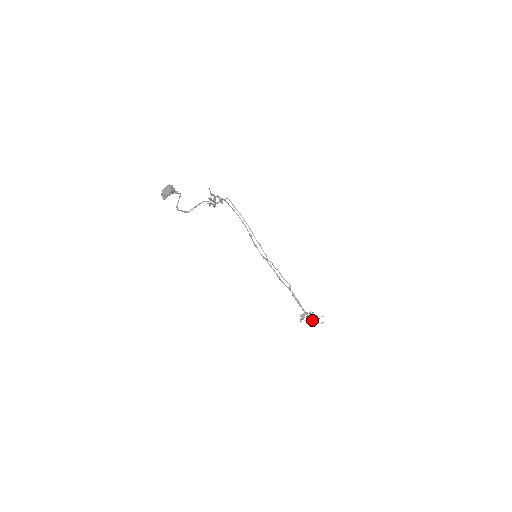
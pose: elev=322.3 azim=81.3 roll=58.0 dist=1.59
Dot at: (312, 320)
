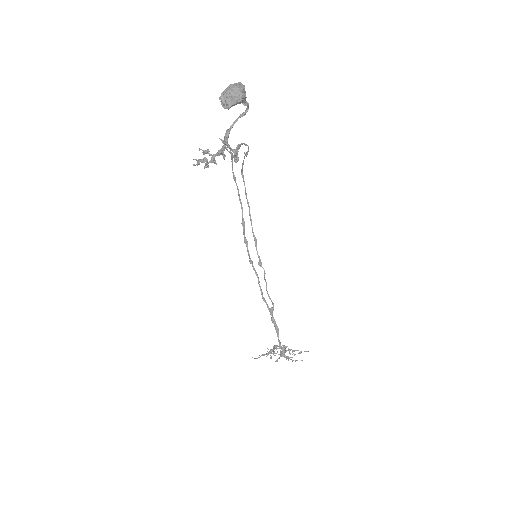
Dot at: (285, 357)
